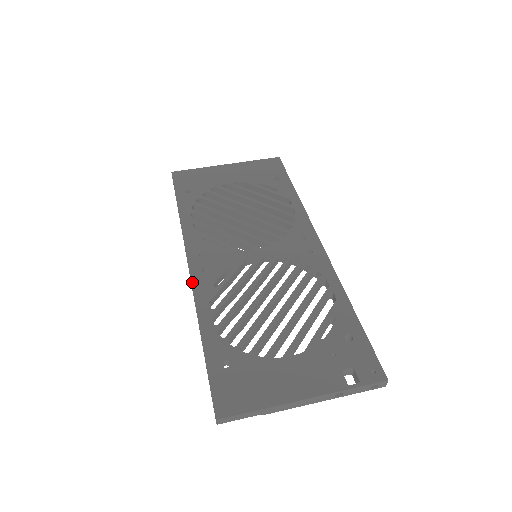
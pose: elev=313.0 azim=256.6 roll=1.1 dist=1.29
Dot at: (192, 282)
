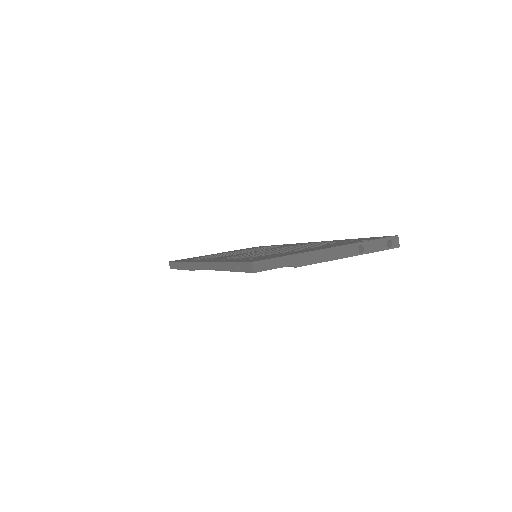
Dot at: (204, 261)
